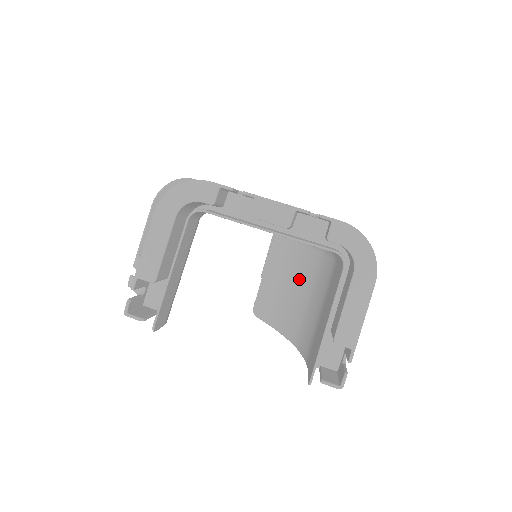
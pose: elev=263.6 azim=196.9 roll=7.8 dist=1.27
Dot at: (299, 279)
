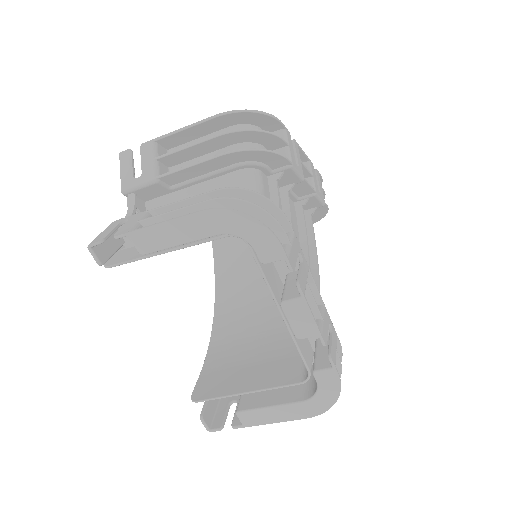
Dot at: occluded
